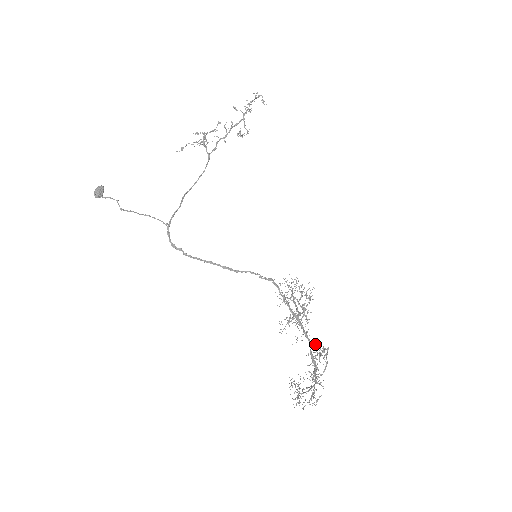
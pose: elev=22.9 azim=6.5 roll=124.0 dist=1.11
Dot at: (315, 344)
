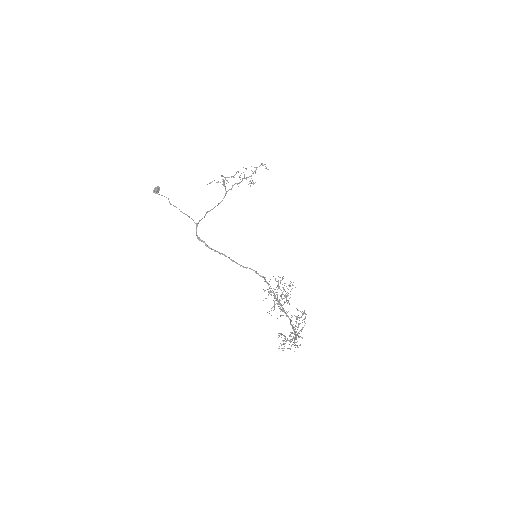
Dot at: occluded
